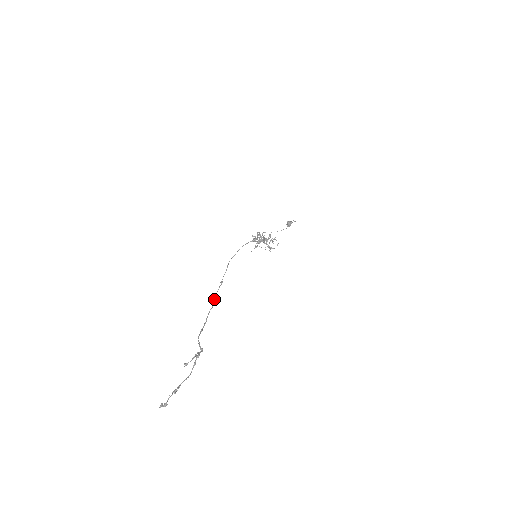
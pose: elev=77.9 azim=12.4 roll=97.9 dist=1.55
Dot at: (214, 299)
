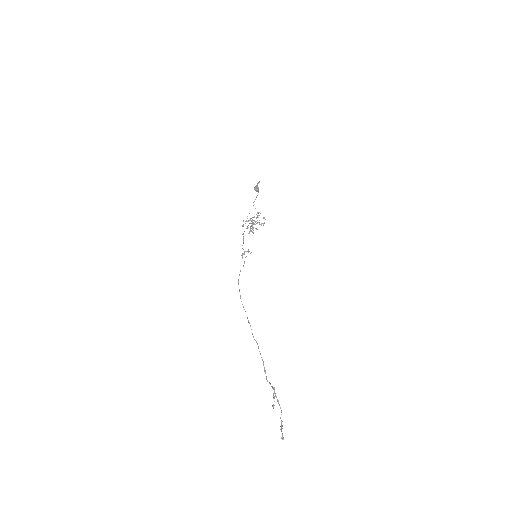
Dot at: occluded
